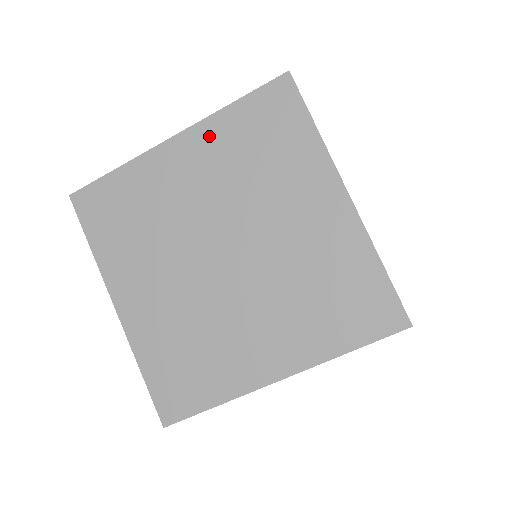
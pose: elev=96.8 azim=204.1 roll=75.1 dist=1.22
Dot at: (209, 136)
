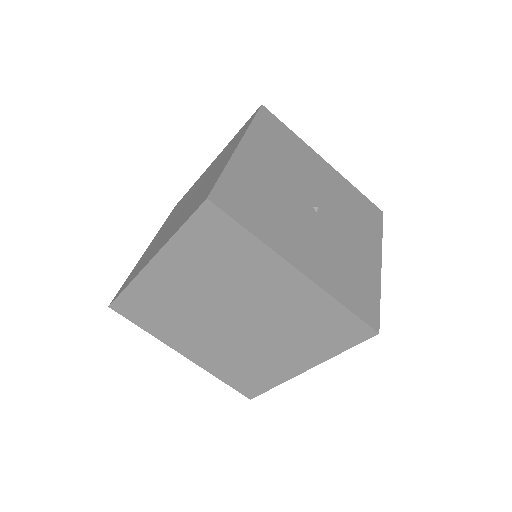
Dot at: (176, 255)
